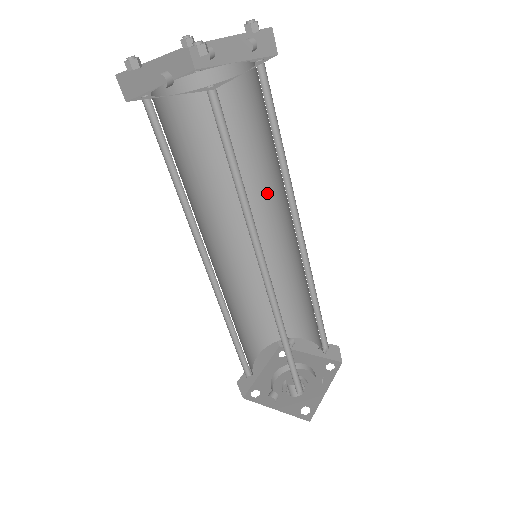
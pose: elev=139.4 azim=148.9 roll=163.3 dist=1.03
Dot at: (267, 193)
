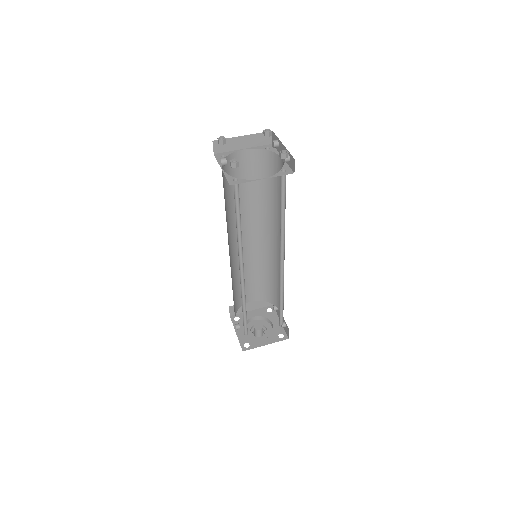
Dot at: occluded
